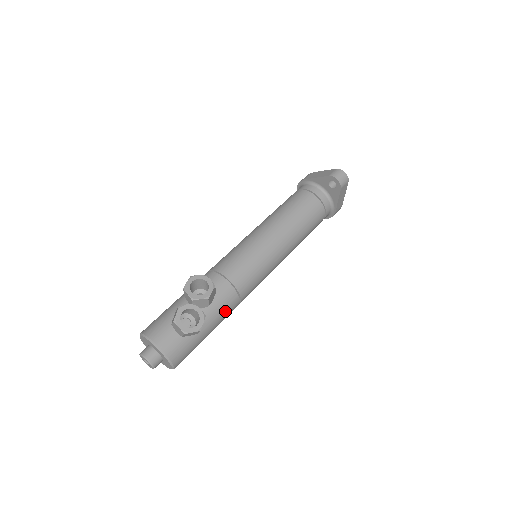
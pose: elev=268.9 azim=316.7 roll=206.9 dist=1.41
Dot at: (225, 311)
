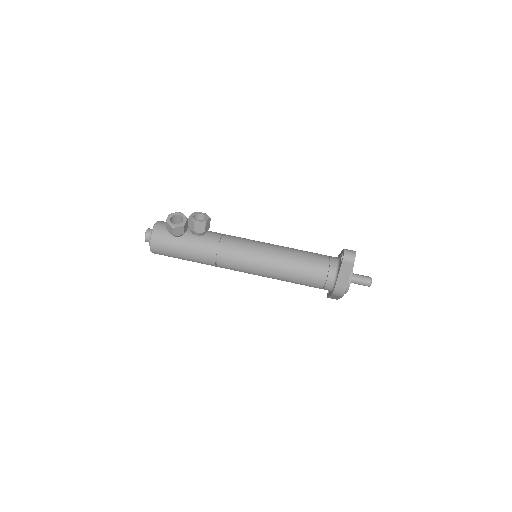
Dot at: (202, 251)
